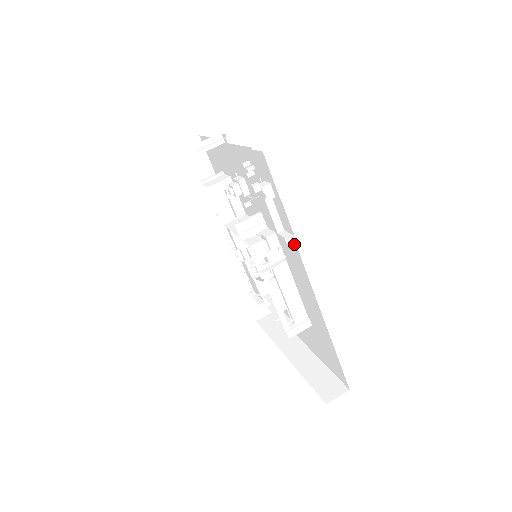
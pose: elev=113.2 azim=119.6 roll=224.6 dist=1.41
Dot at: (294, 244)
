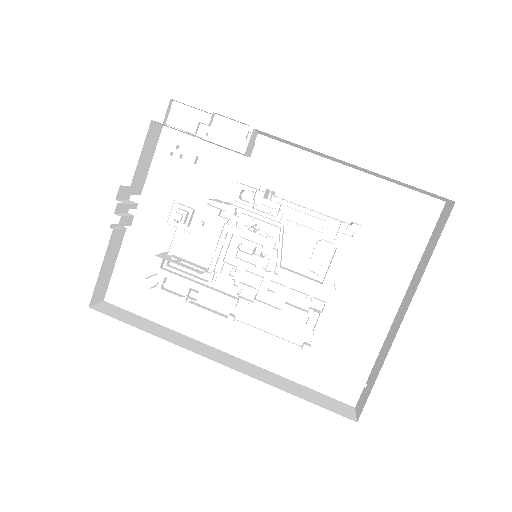
Dot at: (258, 139)
